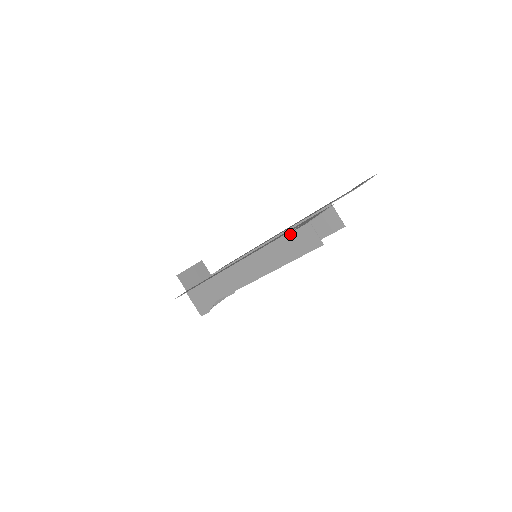
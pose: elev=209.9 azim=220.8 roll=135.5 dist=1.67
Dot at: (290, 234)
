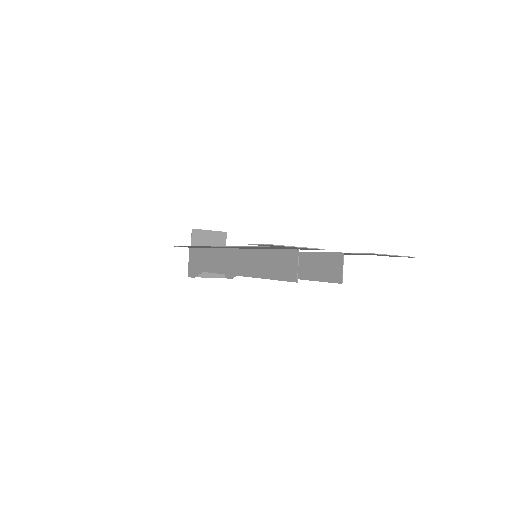
Dot at: (279, 252)
